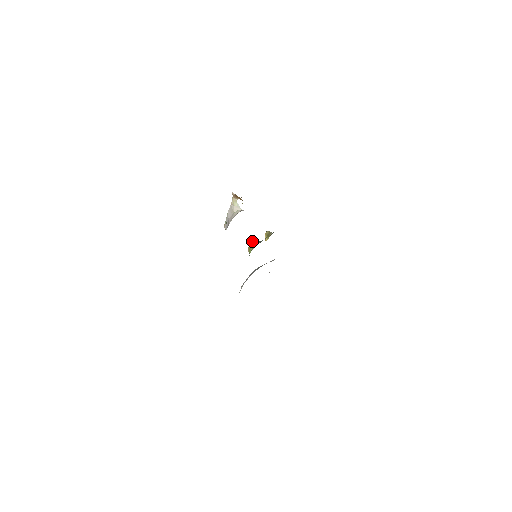
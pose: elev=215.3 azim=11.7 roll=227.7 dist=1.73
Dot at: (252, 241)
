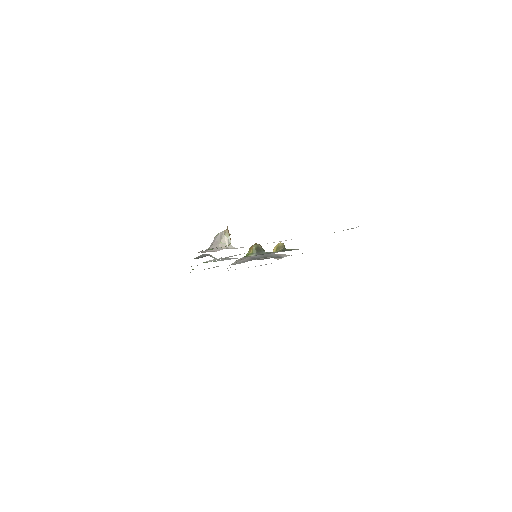
Dot at: (256, 246)
